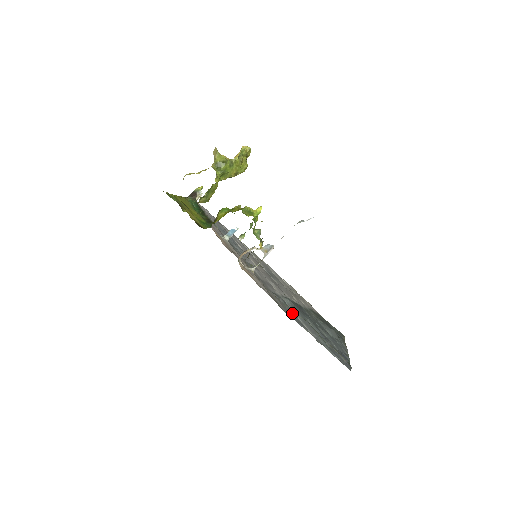
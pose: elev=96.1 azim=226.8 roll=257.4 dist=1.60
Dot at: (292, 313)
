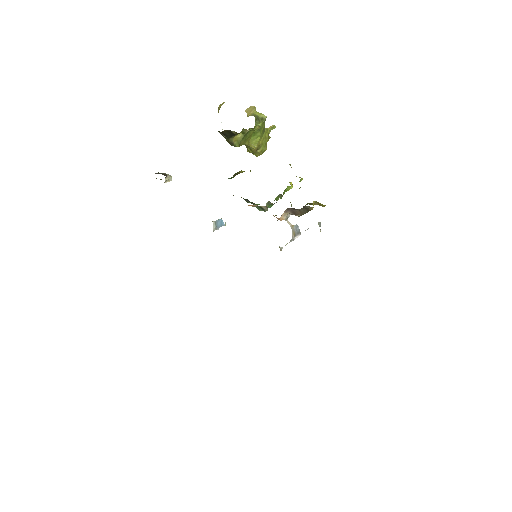
Dot at: occluded
